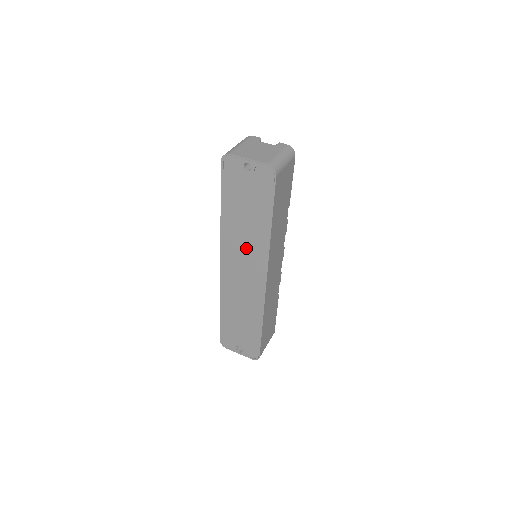
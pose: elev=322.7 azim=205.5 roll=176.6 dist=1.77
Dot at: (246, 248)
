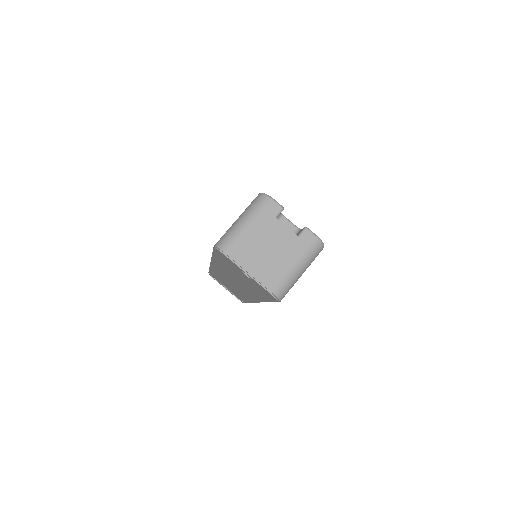
Dot at: (238, 283)
